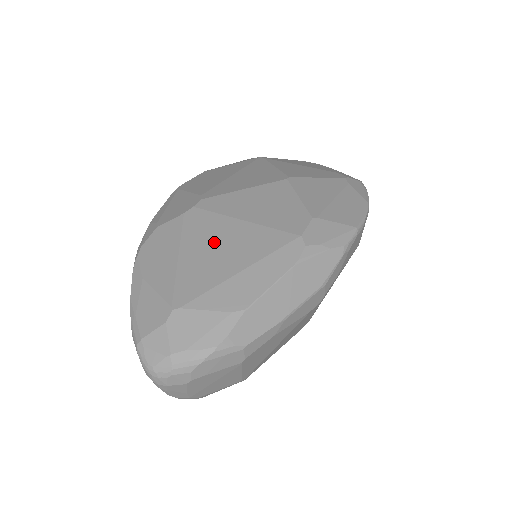
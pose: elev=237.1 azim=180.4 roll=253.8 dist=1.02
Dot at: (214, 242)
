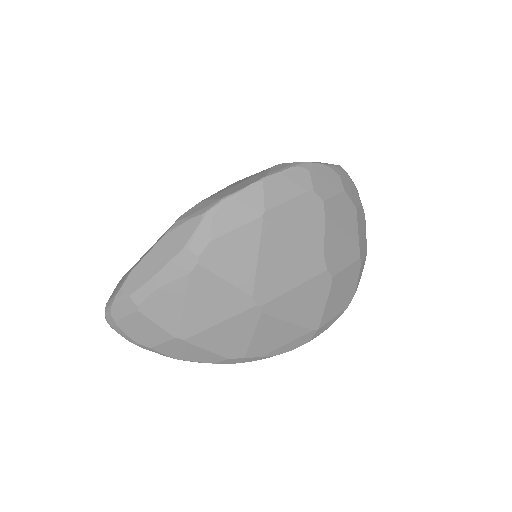
Dot at: occluded
